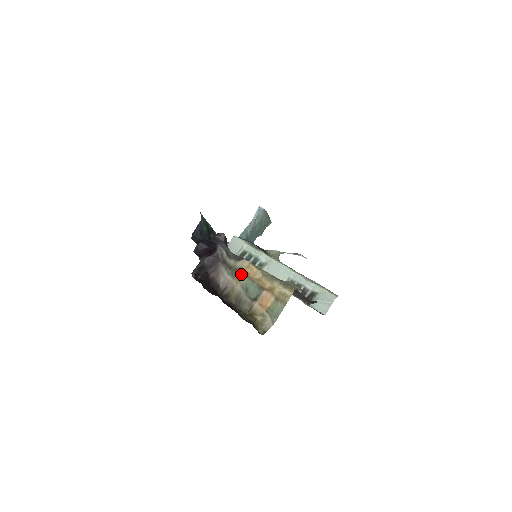
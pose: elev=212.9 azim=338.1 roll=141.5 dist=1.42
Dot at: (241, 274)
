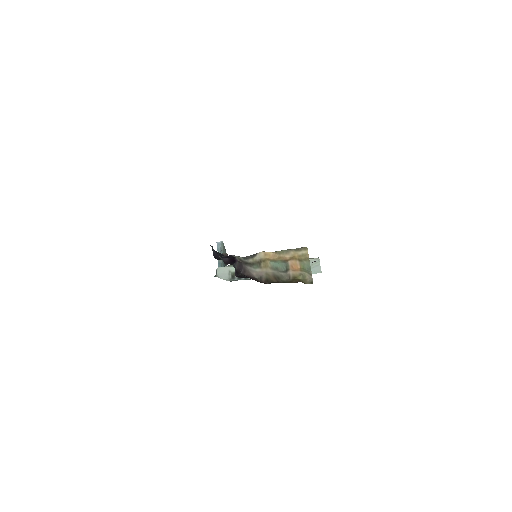
Dot at: (264, 262)
